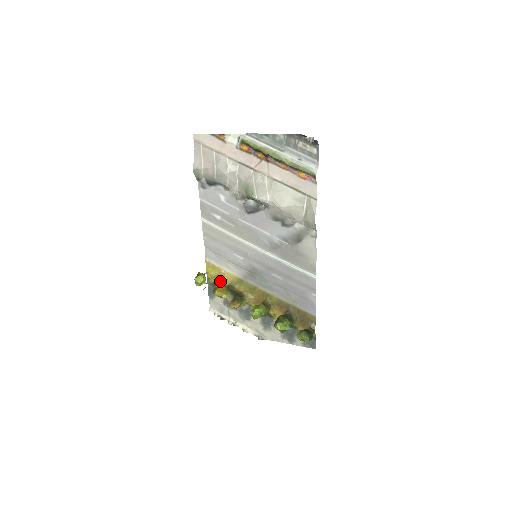
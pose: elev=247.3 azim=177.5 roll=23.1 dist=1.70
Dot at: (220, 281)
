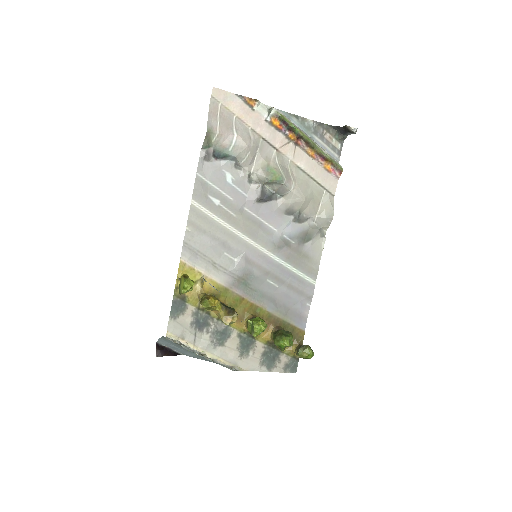
Dot at: (195, 291)
